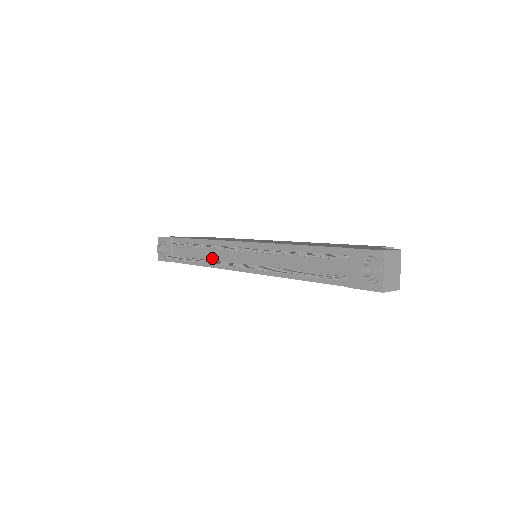
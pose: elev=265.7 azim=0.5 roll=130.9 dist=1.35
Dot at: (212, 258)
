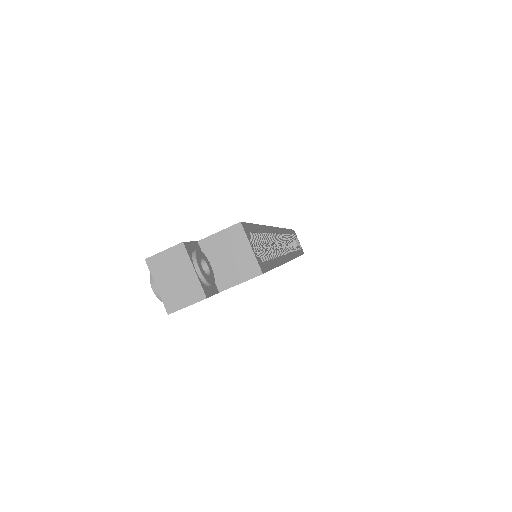
Dot at: occluded
